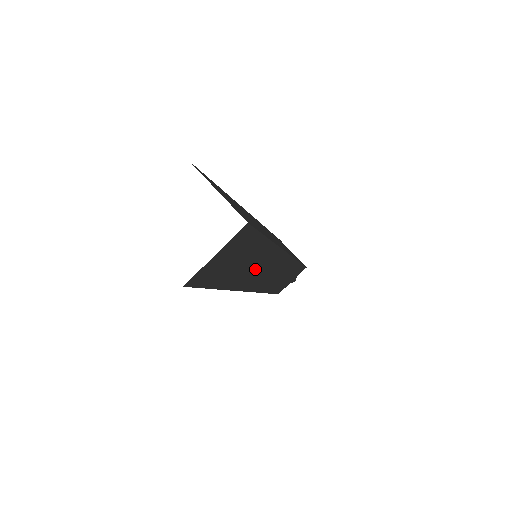
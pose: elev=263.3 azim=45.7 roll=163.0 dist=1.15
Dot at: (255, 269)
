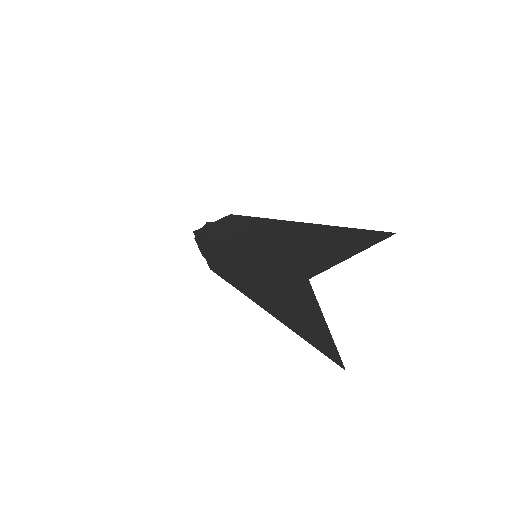
Dot at: occluded
